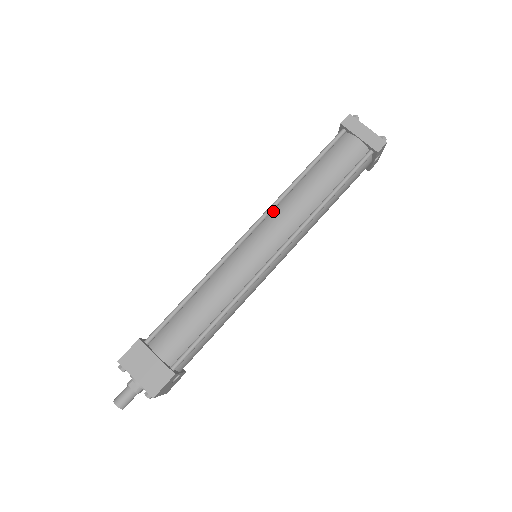
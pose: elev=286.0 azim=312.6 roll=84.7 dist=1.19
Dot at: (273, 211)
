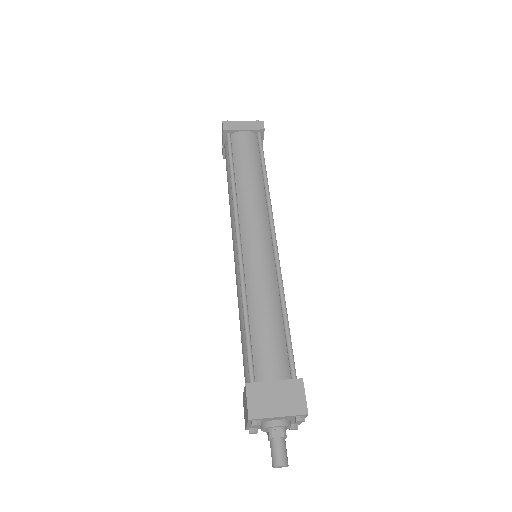
Dot at: (239, 212)
